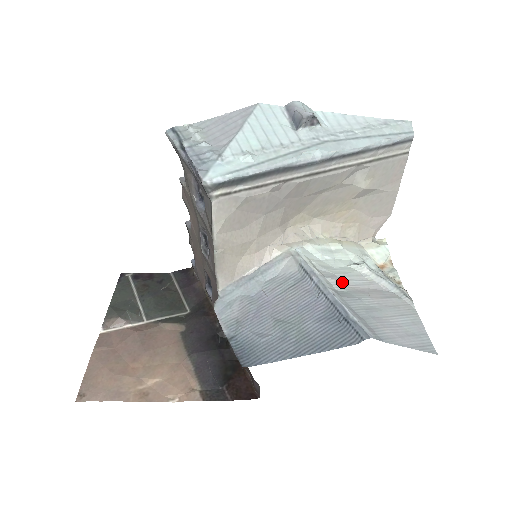
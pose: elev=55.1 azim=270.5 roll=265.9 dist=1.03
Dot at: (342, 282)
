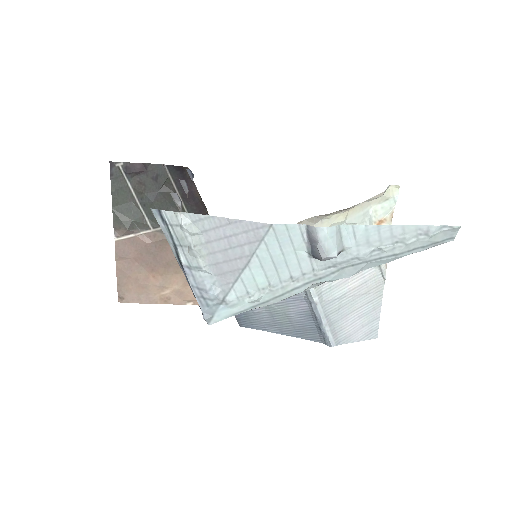
Dot at: occluded
